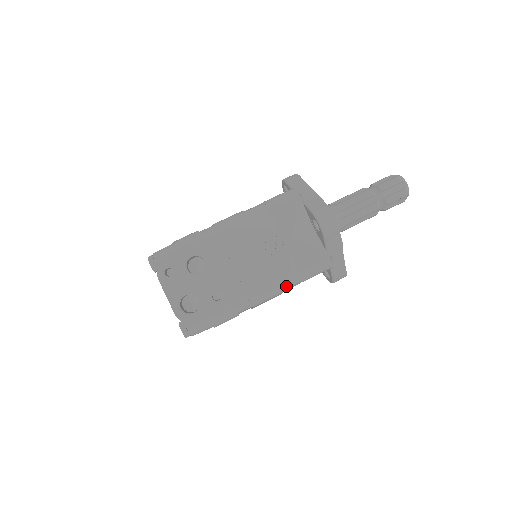
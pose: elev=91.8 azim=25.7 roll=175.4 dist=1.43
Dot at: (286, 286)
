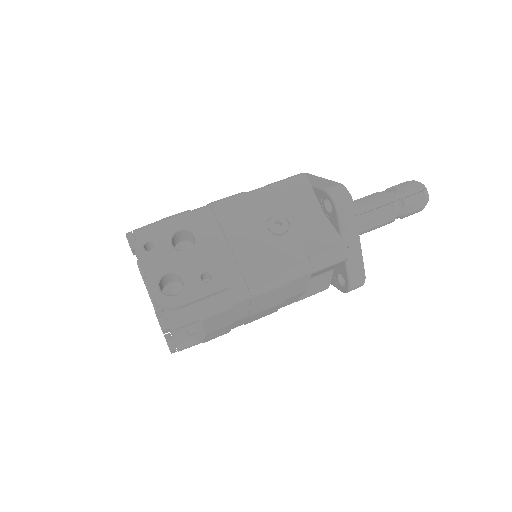
Dot at: (293, 273)
